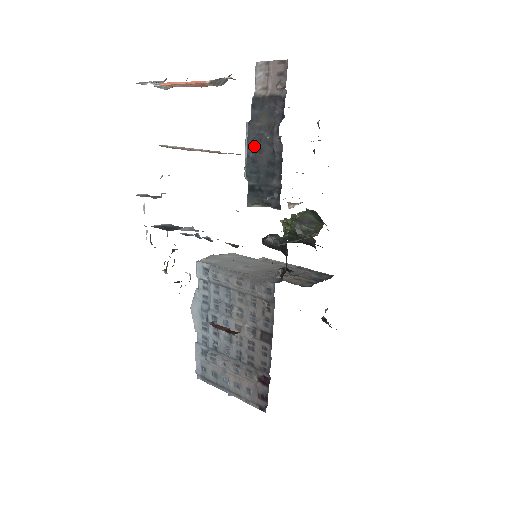
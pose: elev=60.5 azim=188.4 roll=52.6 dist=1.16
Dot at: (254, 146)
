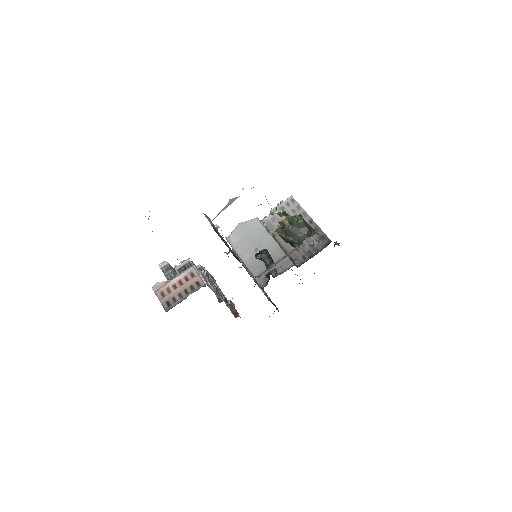
Dot at: occluded
